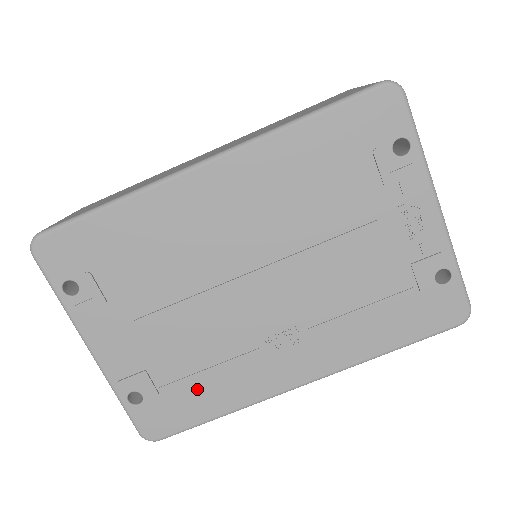
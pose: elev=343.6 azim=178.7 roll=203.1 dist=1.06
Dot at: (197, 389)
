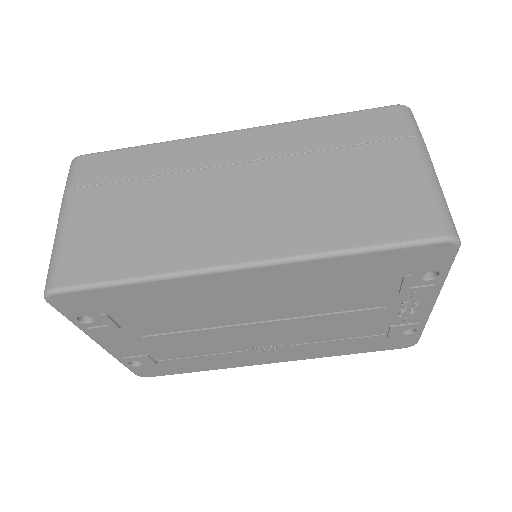
Dot at: (189, 362)
